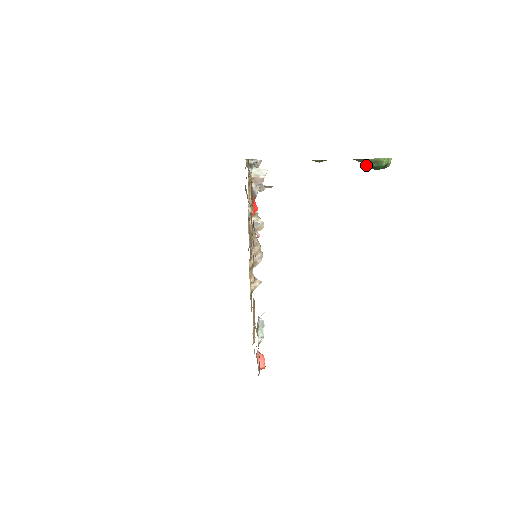
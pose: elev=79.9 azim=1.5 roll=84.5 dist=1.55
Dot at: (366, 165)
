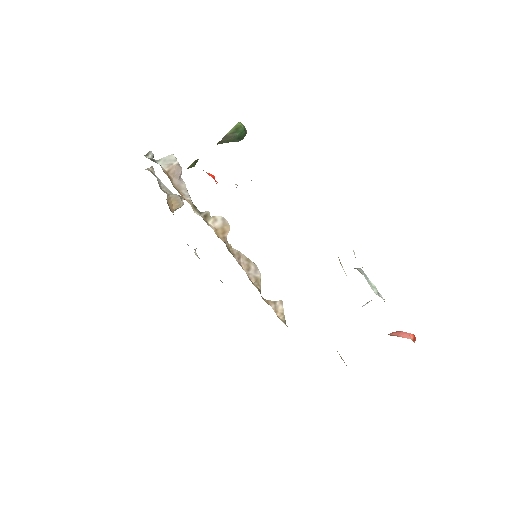
Dot at: occluded
